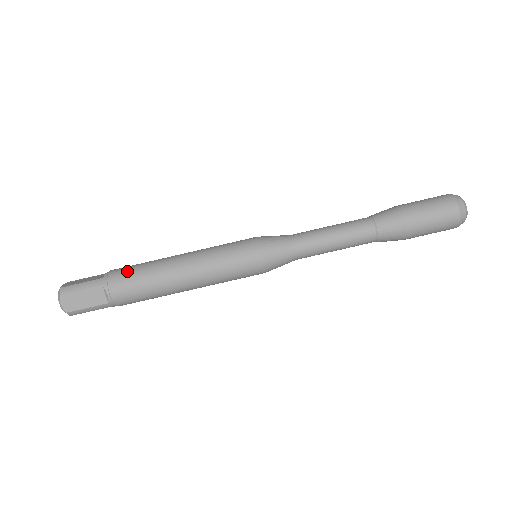
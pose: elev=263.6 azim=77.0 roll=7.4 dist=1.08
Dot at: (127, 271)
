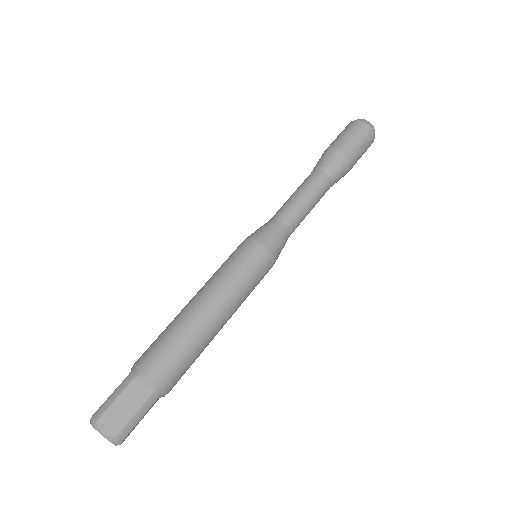
Dot at: (152, 346)
